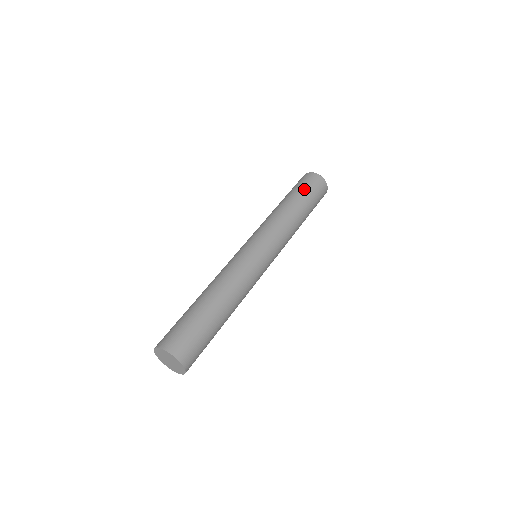
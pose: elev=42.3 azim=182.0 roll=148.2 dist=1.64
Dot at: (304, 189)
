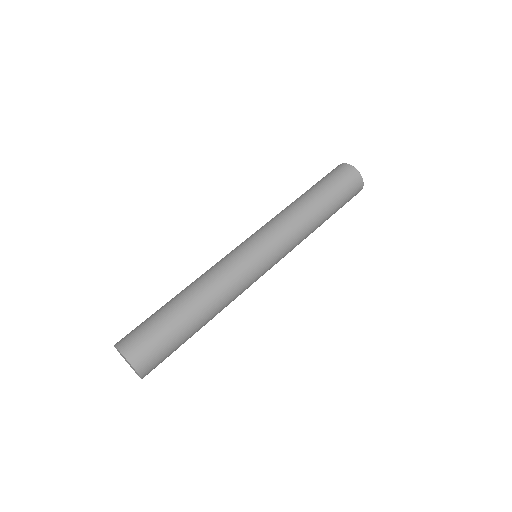
Dot at: (329, 182)
